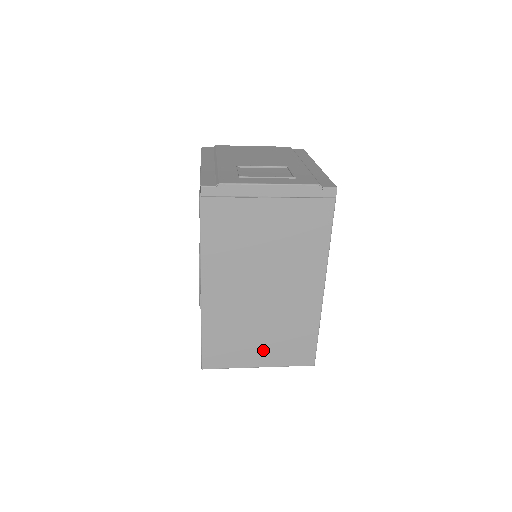
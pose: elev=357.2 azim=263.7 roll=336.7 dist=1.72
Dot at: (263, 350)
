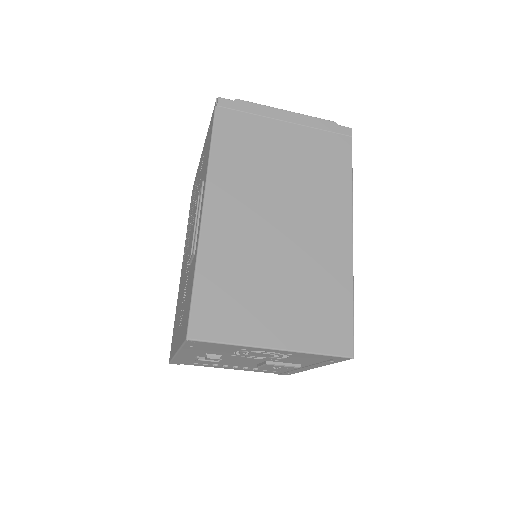
Dot at: (280, 317)
